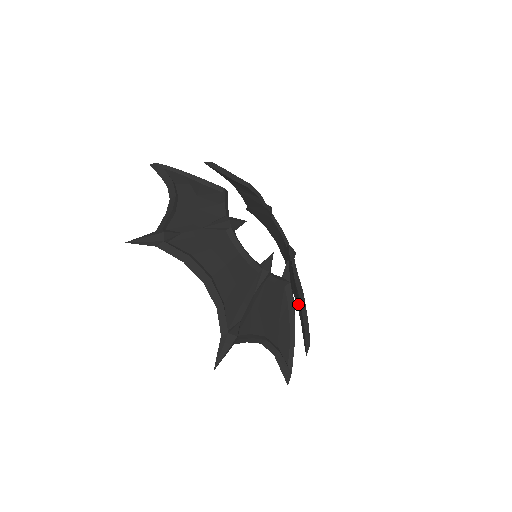
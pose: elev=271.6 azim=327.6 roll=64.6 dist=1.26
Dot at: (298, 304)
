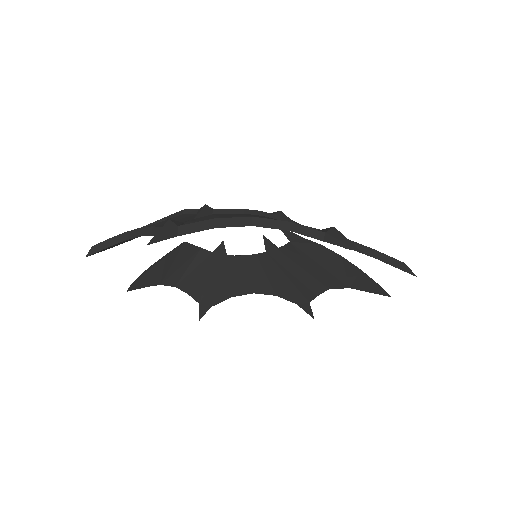
Dot at: (329, 267)
